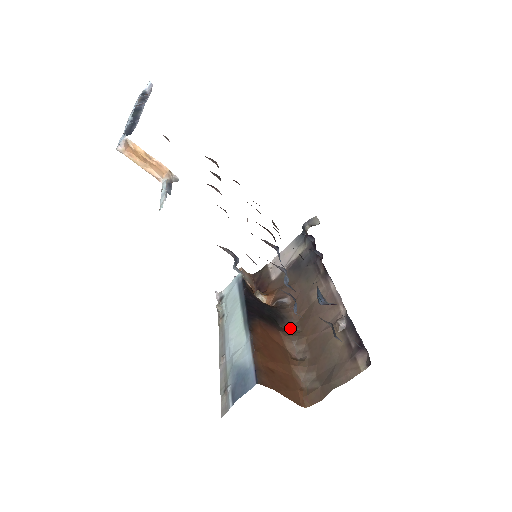
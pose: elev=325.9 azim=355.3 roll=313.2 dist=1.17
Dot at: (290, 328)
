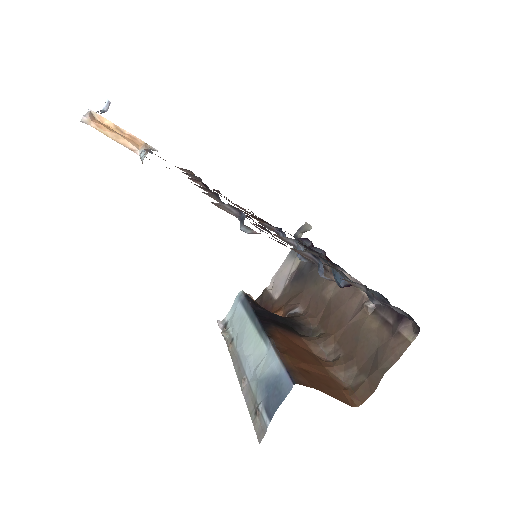
Dot at: (311, 334)
